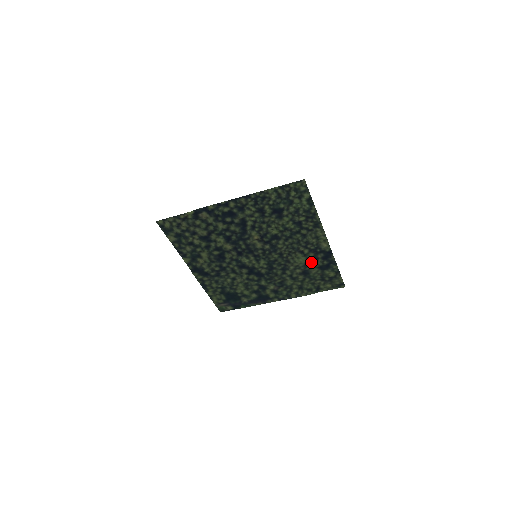
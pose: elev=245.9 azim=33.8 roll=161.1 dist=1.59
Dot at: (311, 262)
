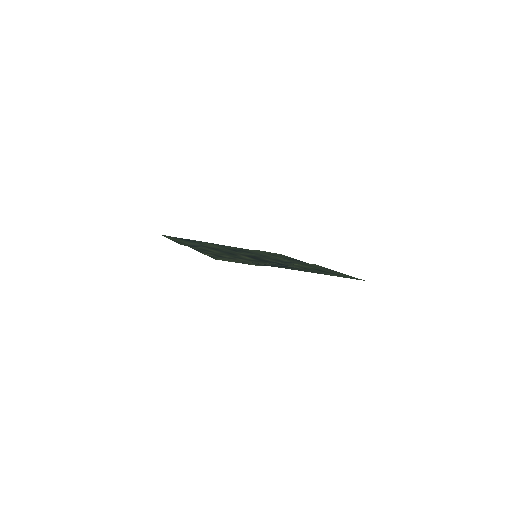
Dot at: (286, 258)
